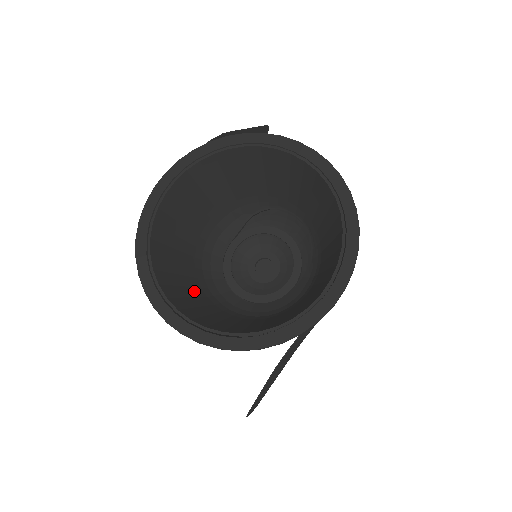
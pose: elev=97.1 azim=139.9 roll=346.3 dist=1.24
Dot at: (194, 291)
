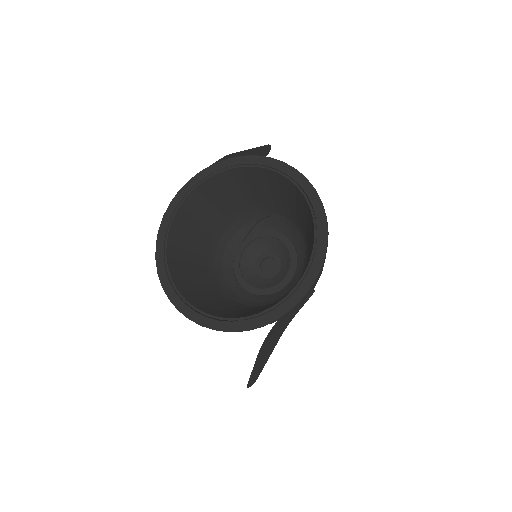
Dot at: (205, 285)
